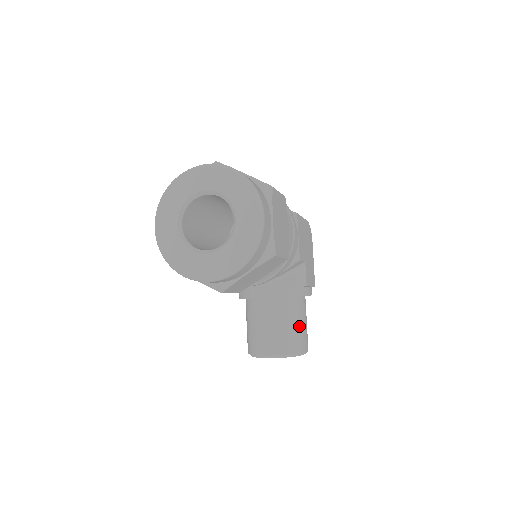
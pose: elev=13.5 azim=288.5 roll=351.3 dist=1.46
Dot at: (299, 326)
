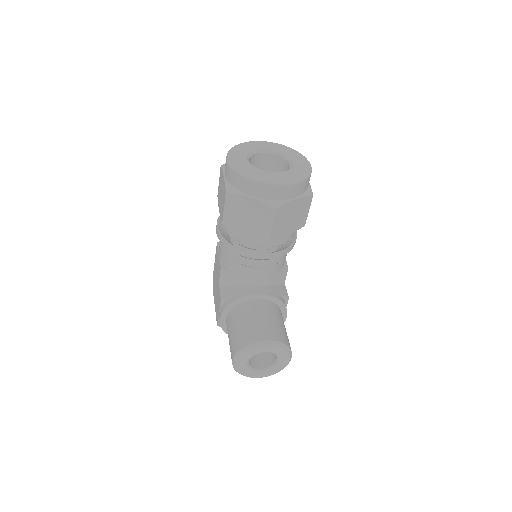
Dot at: (285, 329)
